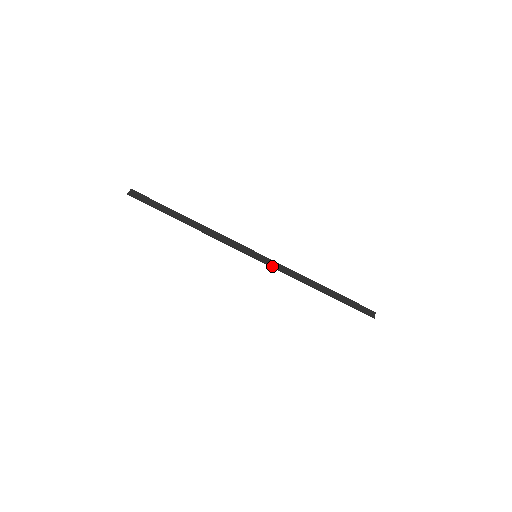
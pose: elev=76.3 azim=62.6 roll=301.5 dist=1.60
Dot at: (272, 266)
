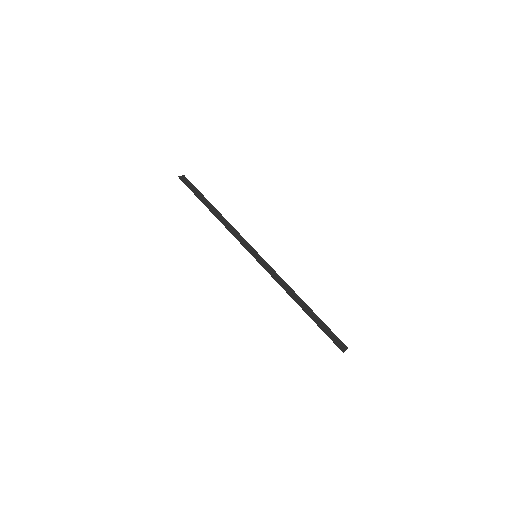
Dot at: (265, 268)
